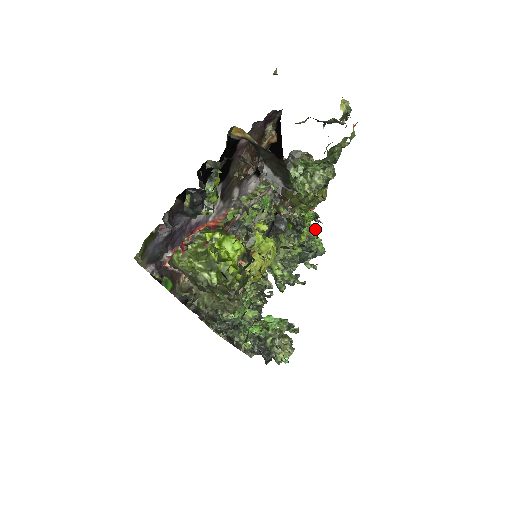
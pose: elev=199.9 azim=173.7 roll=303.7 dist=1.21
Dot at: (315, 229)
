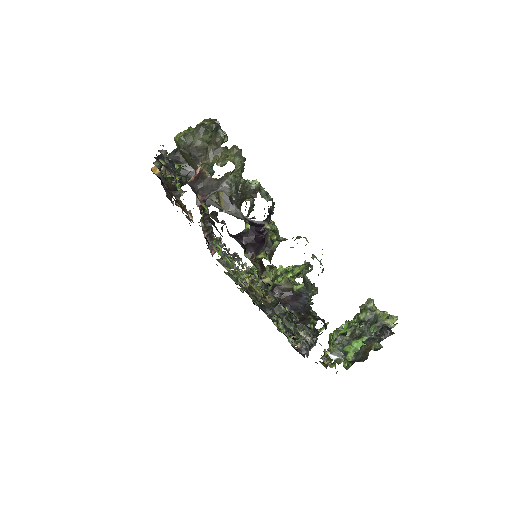
Dot at: occluded
